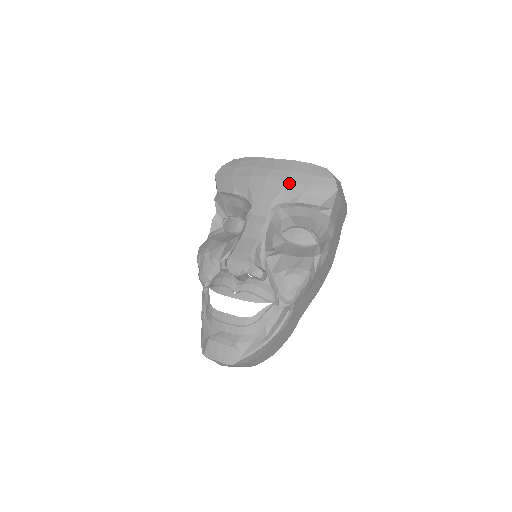
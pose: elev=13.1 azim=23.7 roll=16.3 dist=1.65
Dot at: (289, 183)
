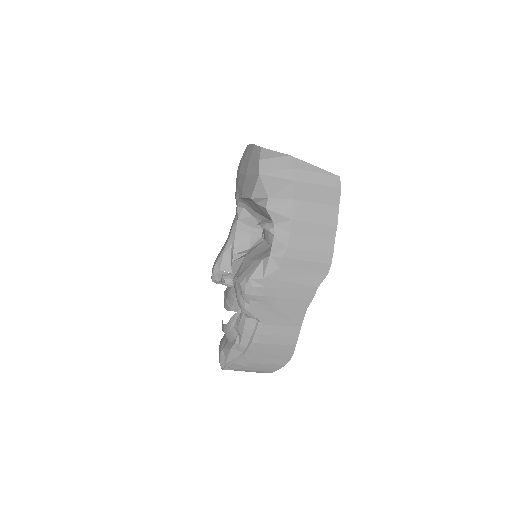
Dot at: (240, 175)
